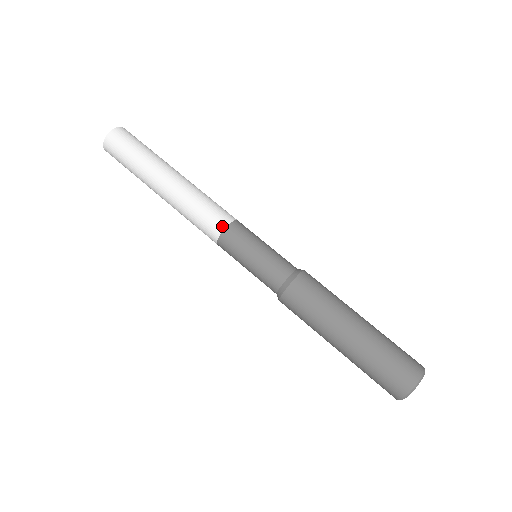
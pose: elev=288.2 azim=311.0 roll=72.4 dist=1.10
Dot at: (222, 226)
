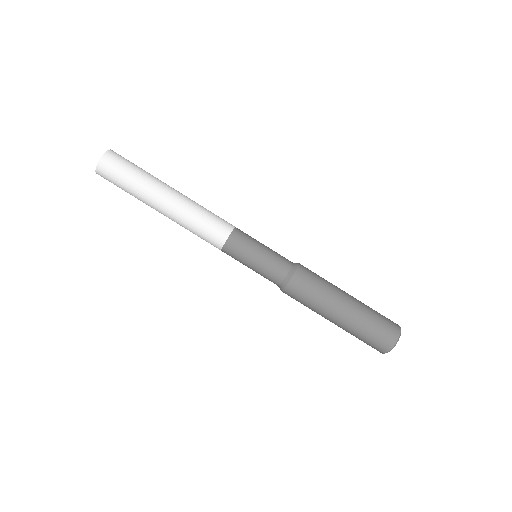
Dot at: (218, 248)
